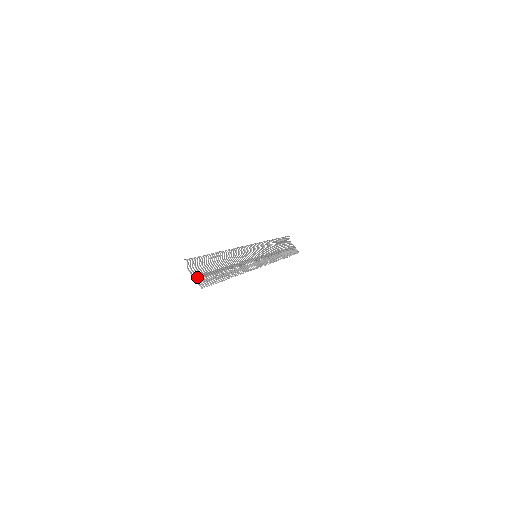
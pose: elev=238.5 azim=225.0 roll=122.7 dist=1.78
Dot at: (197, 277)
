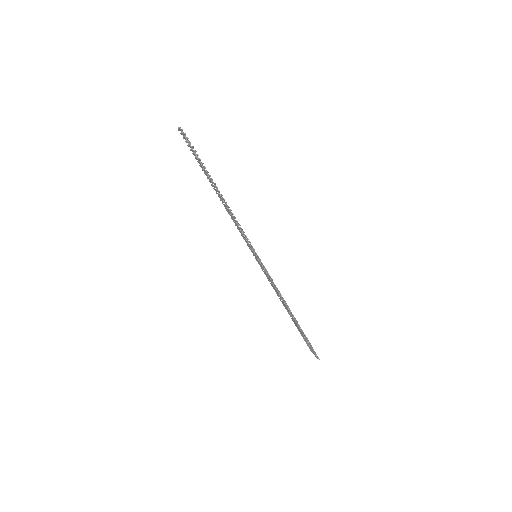
Dot at: occluded
